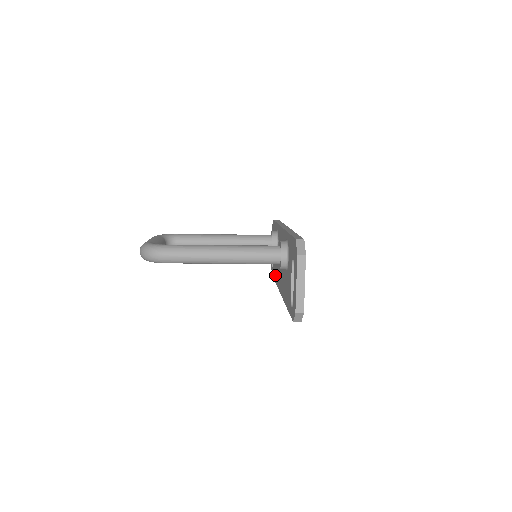
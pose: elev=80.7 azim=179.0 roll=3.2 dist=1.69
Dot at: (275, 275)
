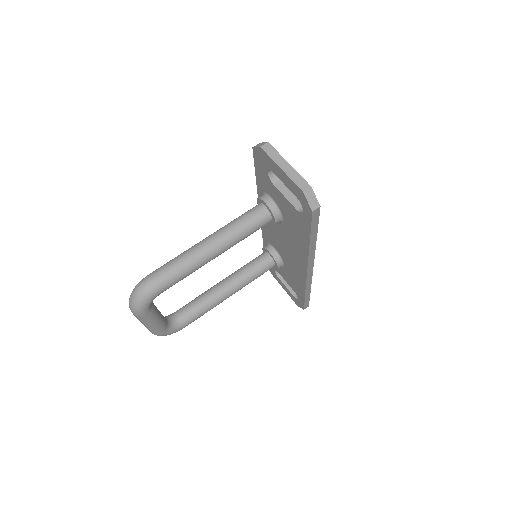
Dot at: (299, 288)
